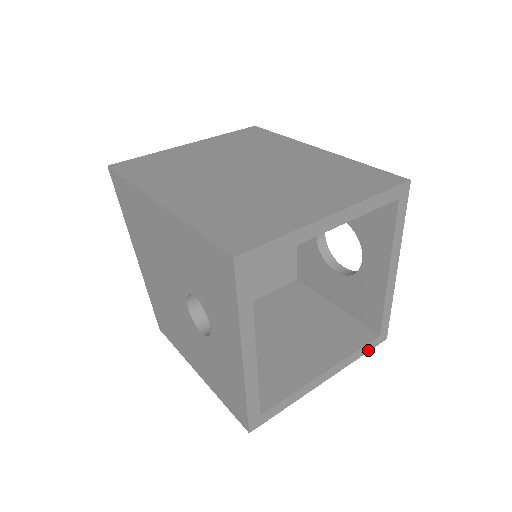
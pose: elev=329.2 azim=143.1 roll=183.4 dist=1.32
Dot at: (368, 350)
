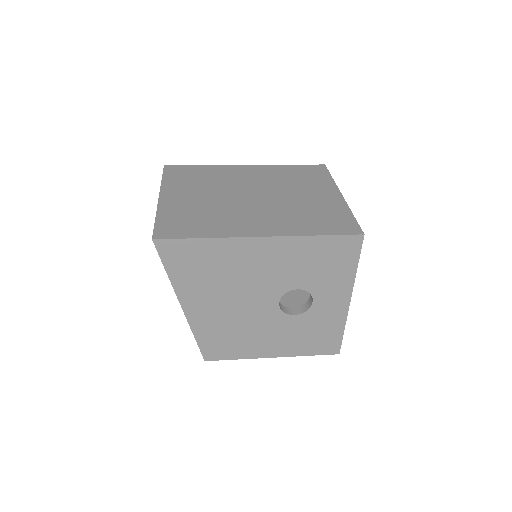
Dot at: occluded
